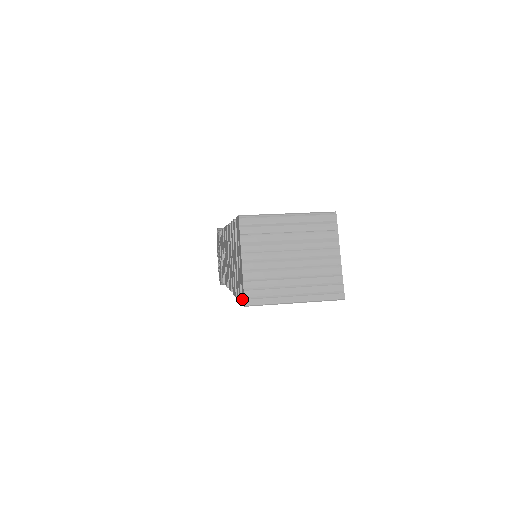
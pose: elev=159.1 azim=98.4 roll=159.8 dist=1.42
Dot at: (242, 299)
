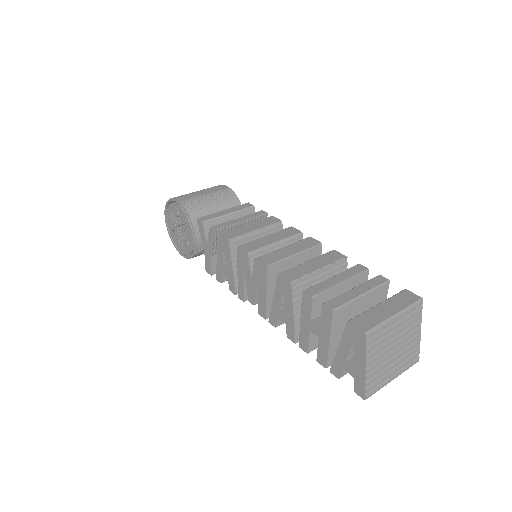
Dot at: (354, 388)
